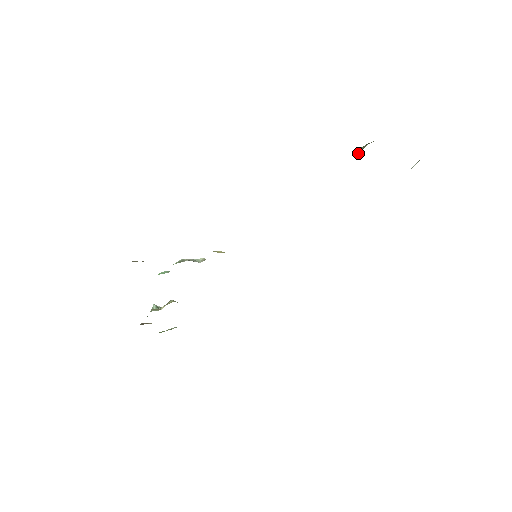
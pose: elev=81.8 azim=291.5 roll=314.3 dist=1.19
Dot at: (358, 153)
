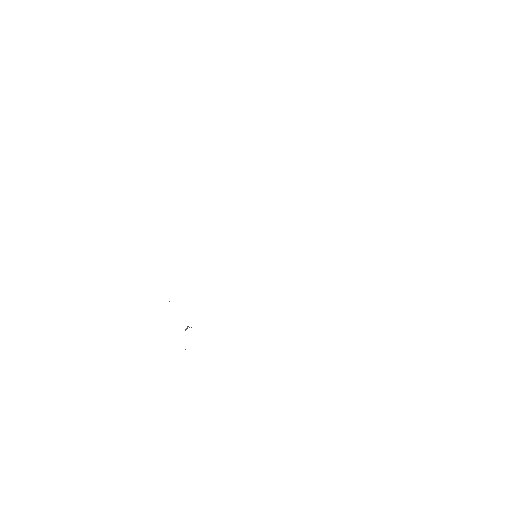
Dot at: occluded
